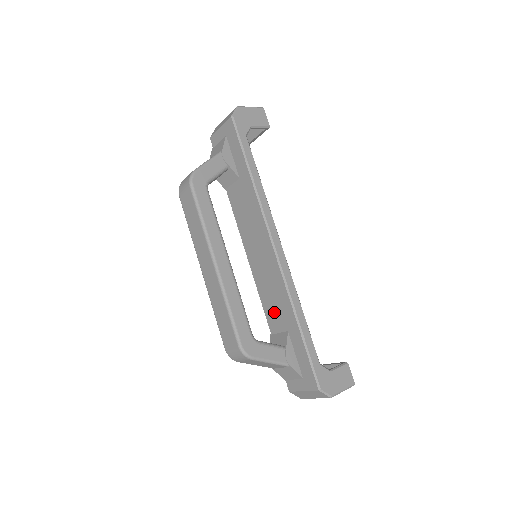
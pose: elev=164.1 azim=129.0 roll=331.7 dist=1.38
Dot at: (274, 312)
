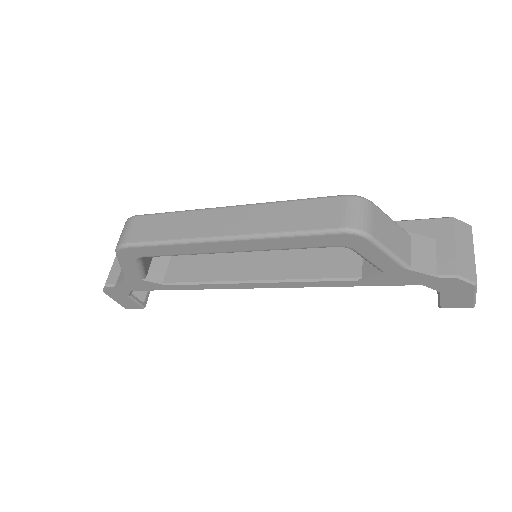
Dot at: (332, 258)
